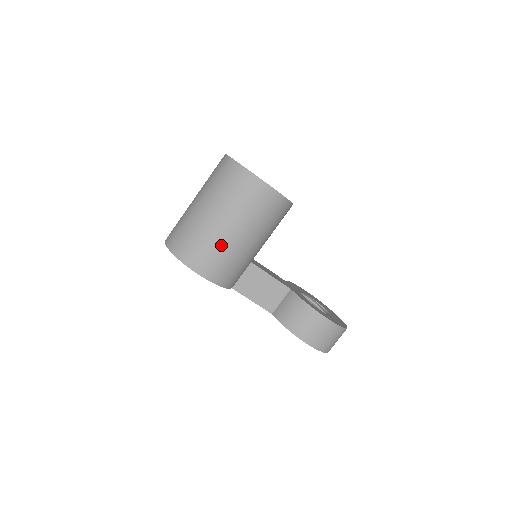
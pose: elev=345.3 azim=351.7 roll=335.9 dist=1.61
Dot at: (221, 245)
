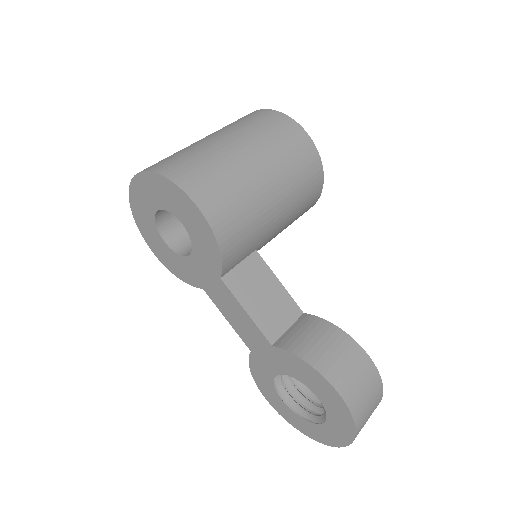
Dot at: (239, 178)
